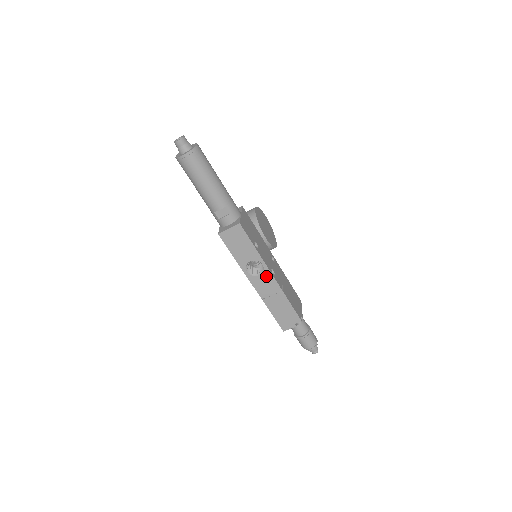
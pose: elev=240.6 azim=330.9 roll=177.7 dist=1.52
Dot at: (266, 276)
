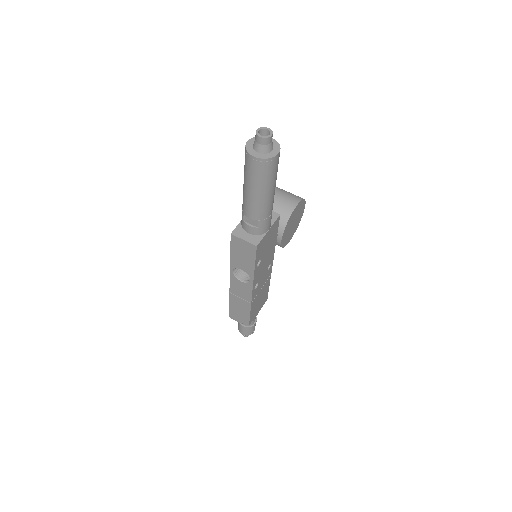
Dot at: (246, 287)
